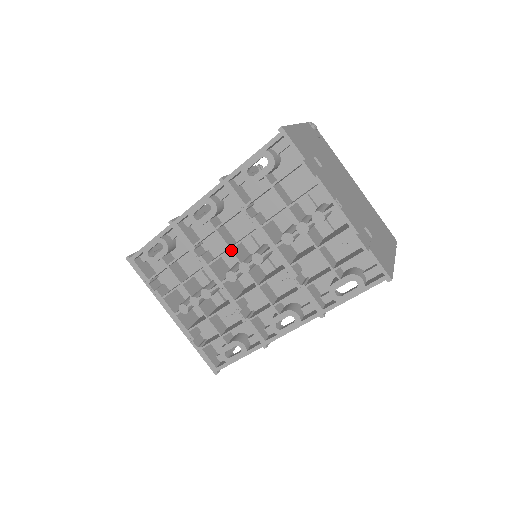
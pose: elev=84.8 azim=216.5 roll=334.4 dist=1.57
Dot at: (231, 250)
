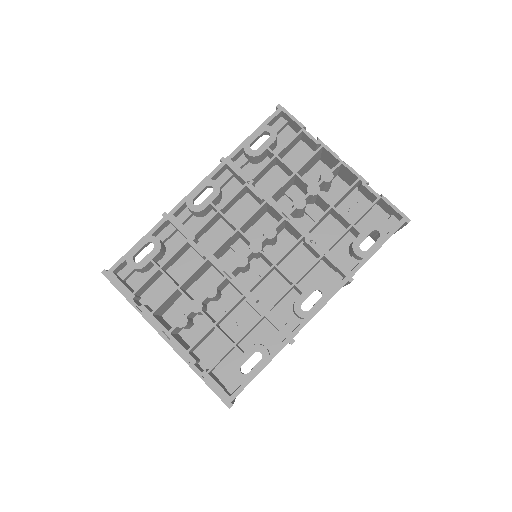
Dot at: (239, 230)
